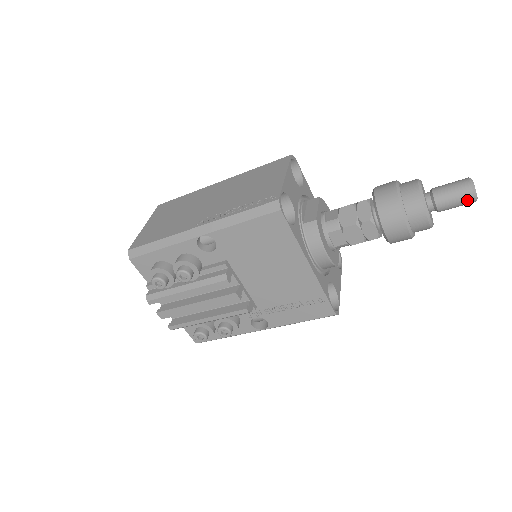
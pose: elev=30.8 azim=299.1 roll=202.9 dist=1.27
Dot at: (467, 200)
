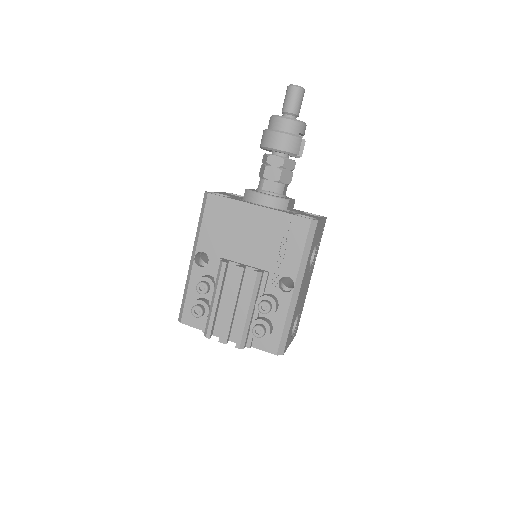
Dot at: (295, 92)
